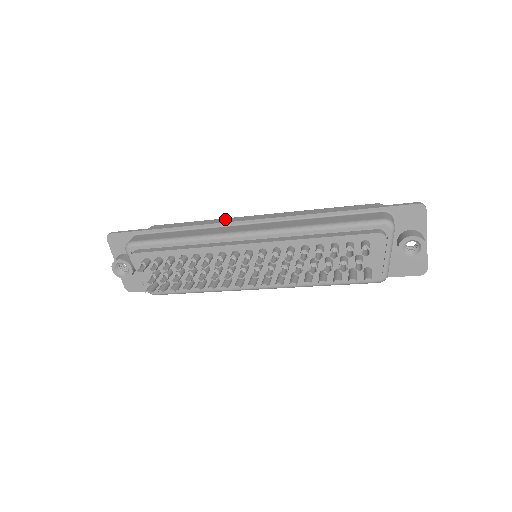
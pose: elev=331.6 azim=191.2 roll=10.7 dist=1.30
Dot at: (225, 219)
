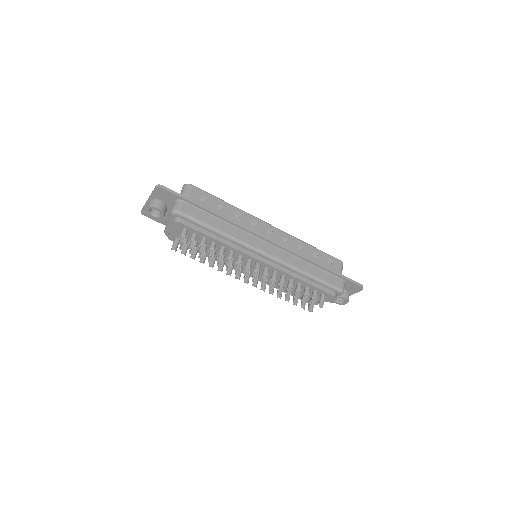
Dot at: (249, 216)
